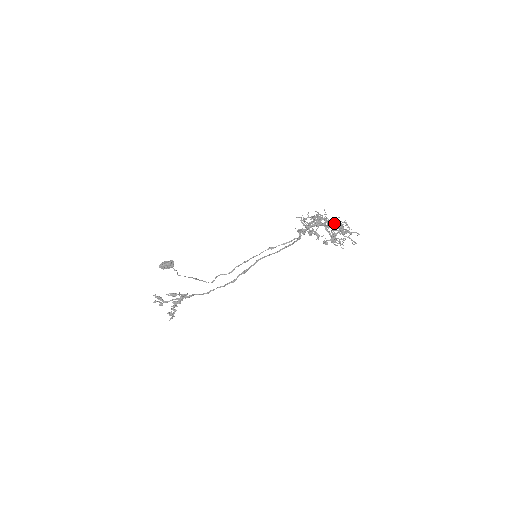
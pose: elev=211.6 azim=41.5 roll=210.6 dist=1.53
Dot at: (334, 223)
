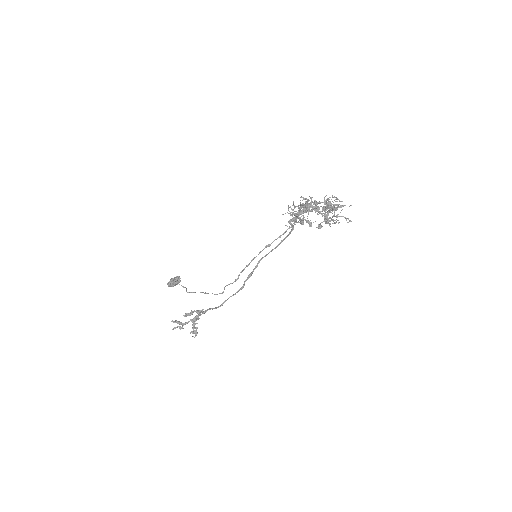
Dot at: (322, 202)
